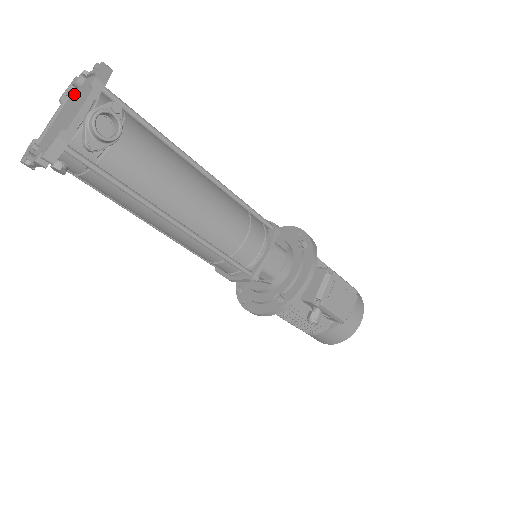
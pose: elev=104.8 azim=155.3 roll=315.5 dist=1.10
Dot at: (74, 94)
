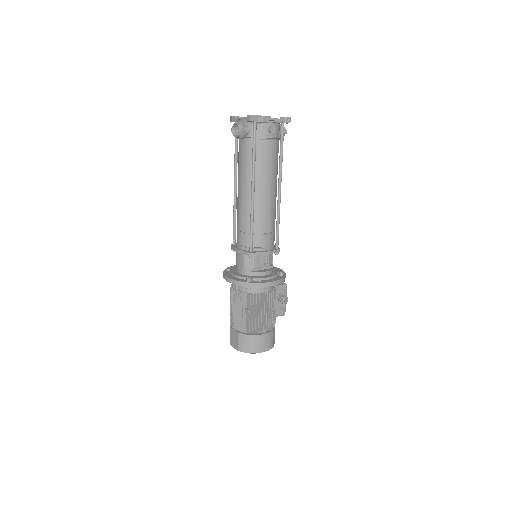
Dot at: occluded
